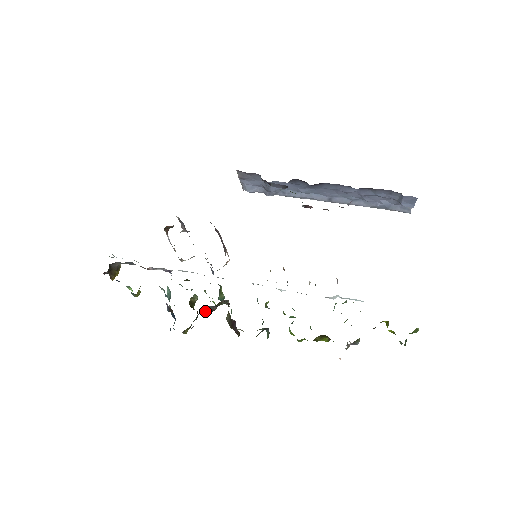
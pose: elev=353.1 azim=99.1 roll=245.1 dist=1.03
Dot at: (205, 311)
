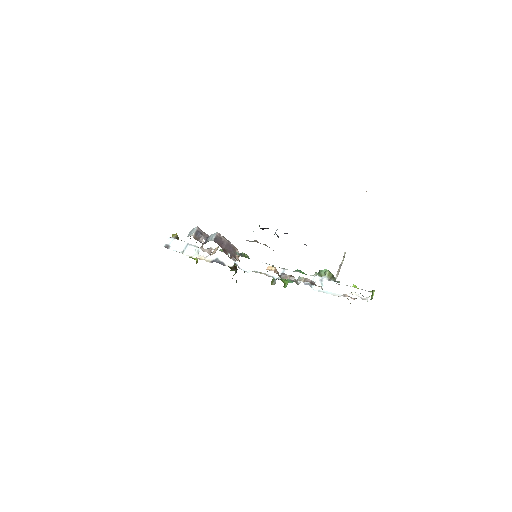
Dot at: occluded
